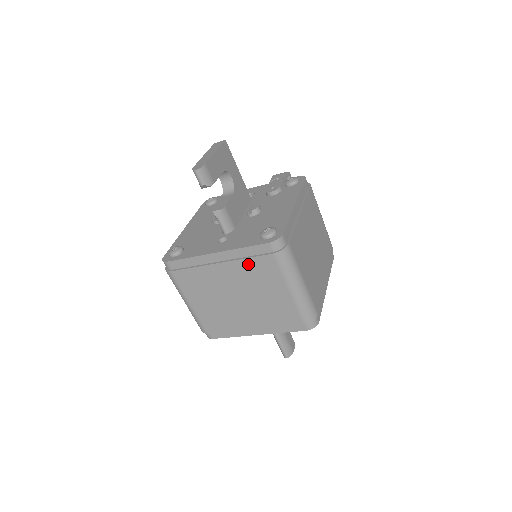
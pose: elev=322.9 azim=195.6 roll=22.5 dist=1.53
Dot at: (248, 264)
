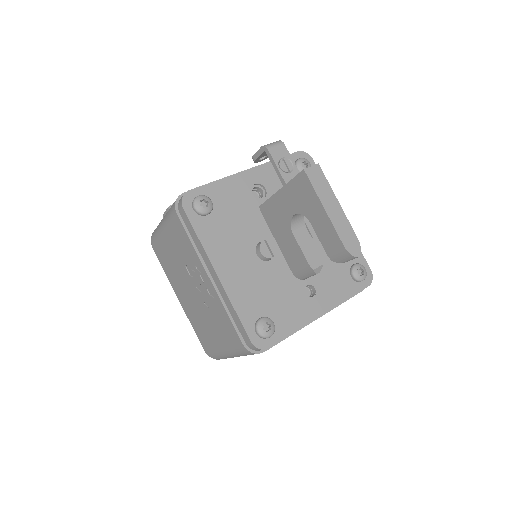
Dot at: occluded
